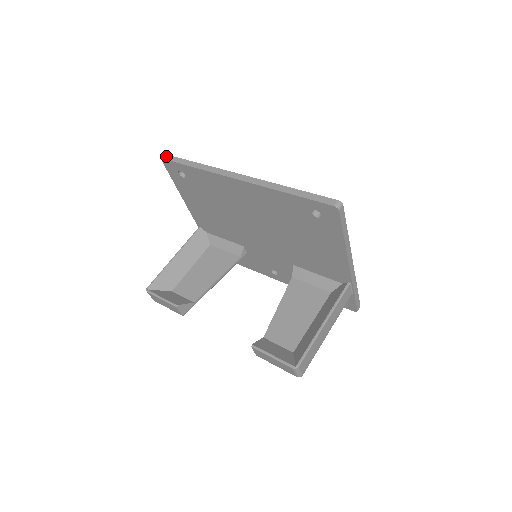
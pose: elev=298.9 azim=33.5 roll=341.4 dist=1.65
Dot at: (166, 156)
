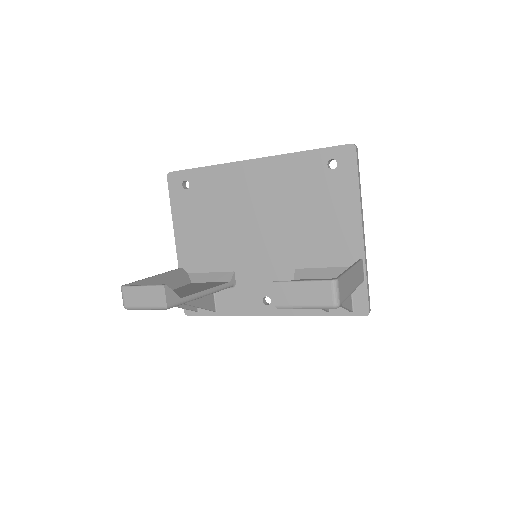
Dot at: (172, 172)
